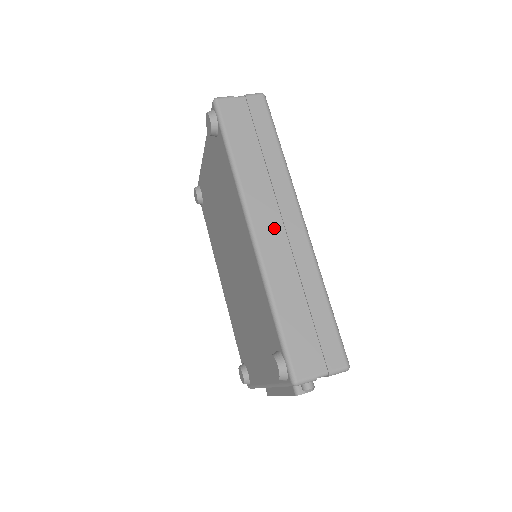
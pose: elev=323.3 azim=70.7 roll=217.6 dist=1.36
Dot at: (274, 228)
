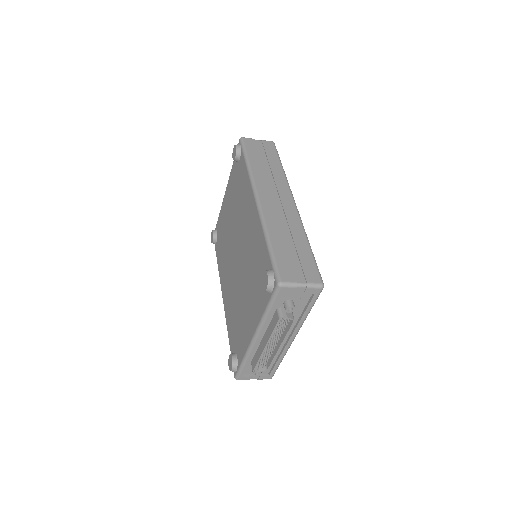
Dot at: (273, 201)
